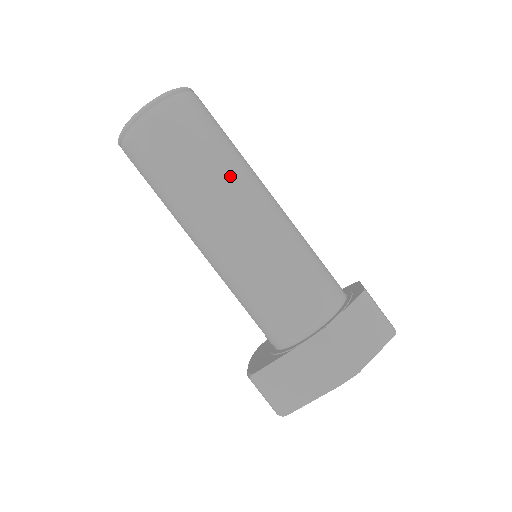
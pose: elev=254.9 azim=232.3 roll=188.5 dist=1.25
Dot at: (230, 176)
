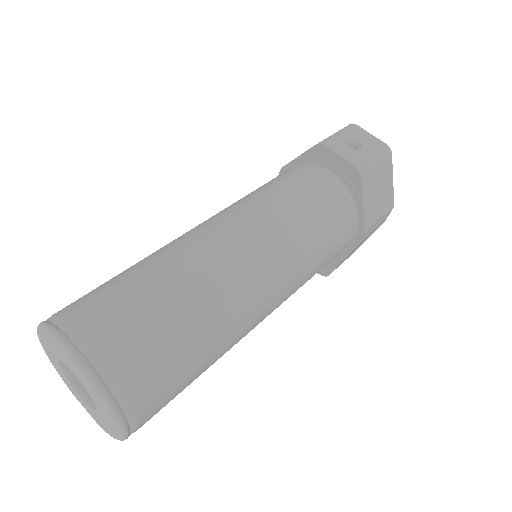
Dot at: (230, 315)
